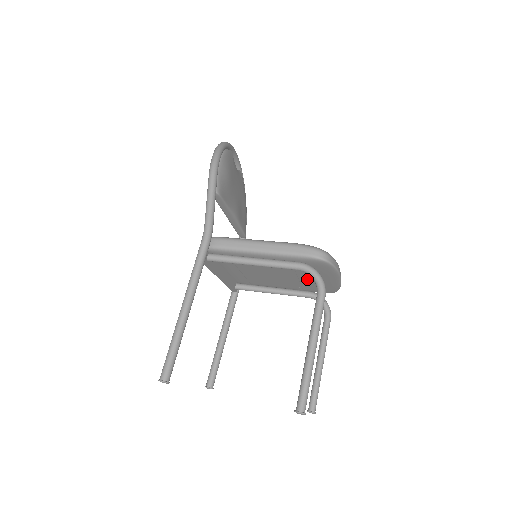
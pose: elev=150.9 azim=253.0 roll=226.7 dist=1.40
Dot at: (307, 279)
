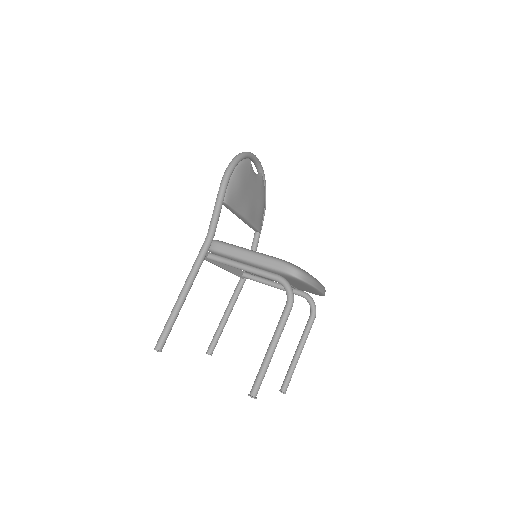
Dot at: (293, 284)
